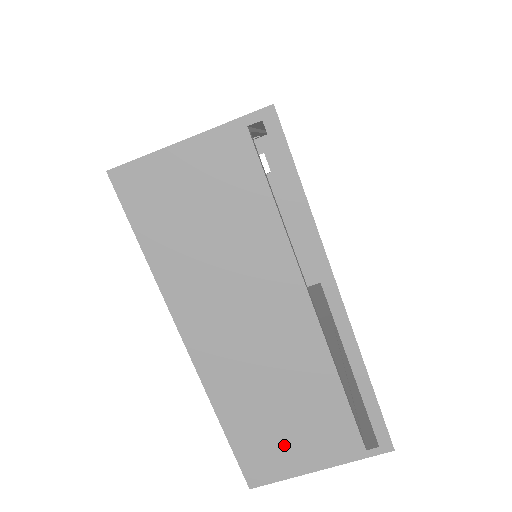
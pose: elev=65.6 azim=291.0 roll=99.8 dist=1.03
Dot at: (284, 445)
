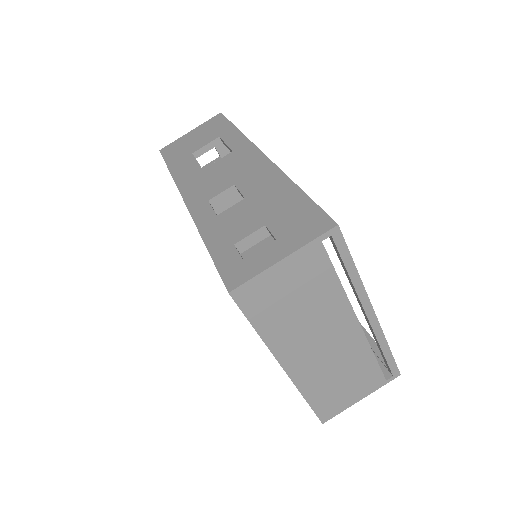
Dot at: (342, 396)
